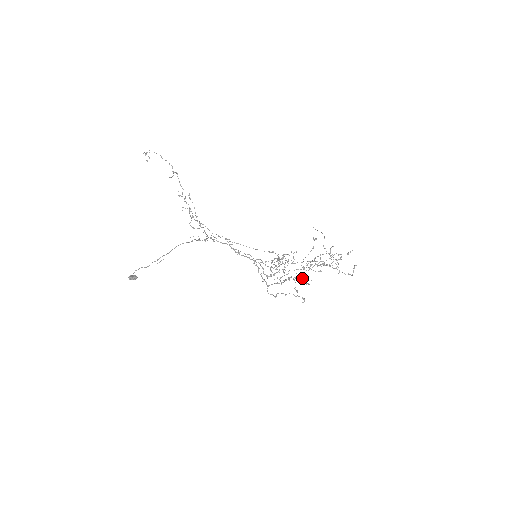
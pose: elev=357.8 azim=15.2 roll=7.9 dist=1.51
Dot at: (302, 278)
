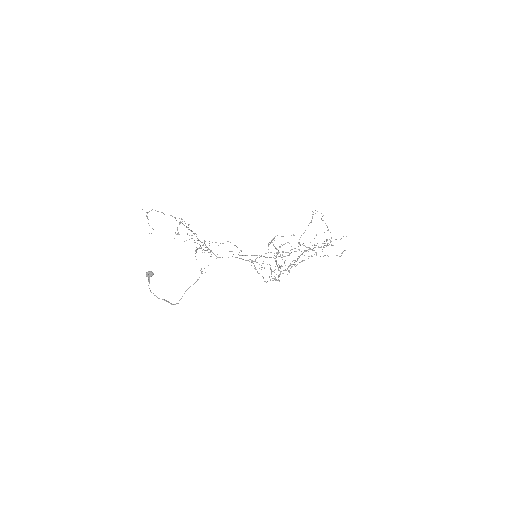
Dot at: occluded
